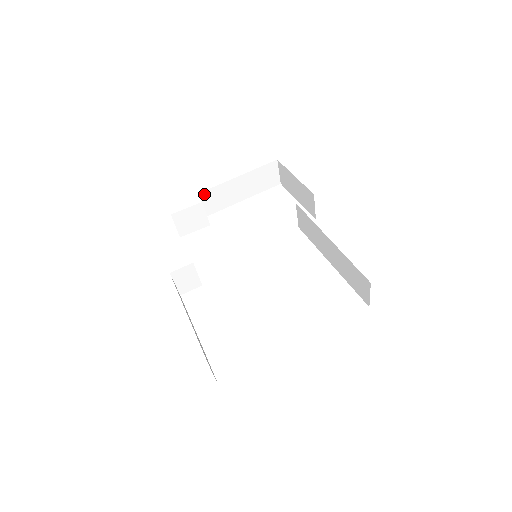
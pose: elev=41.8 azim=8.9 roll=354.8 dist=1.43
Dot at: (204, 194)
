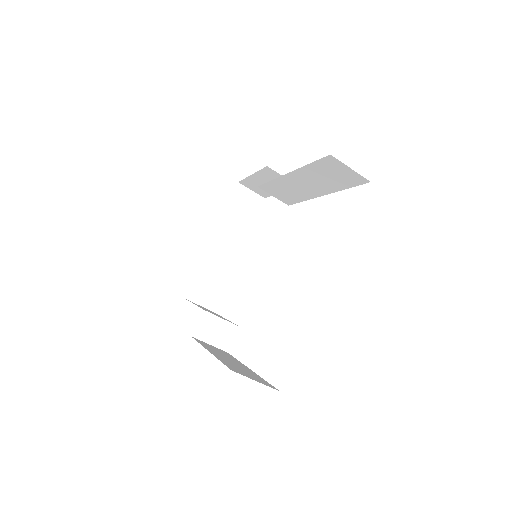
Dot at: (204, 261)
